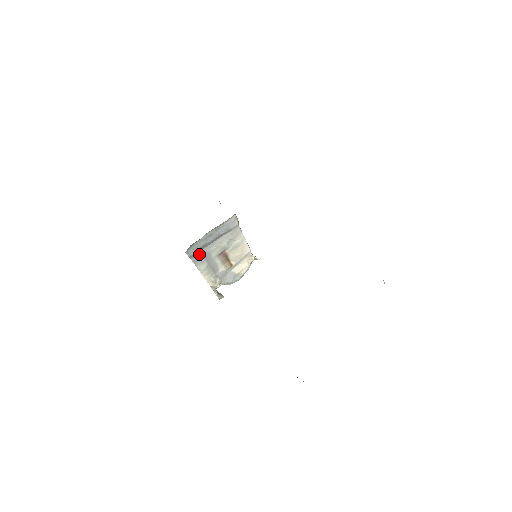
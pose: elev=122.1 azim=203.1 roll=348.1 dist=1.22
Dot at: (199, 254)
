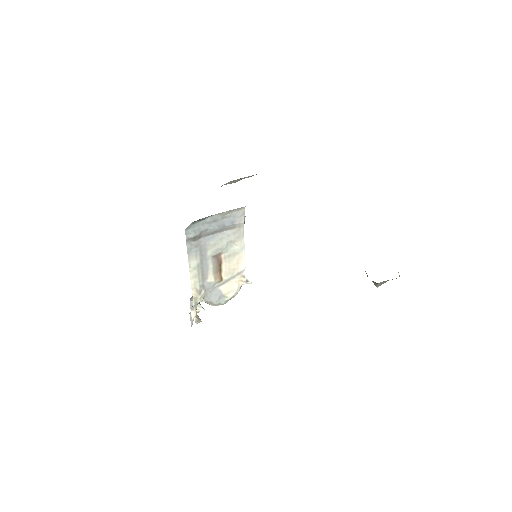
Dot at: (196, 242)
